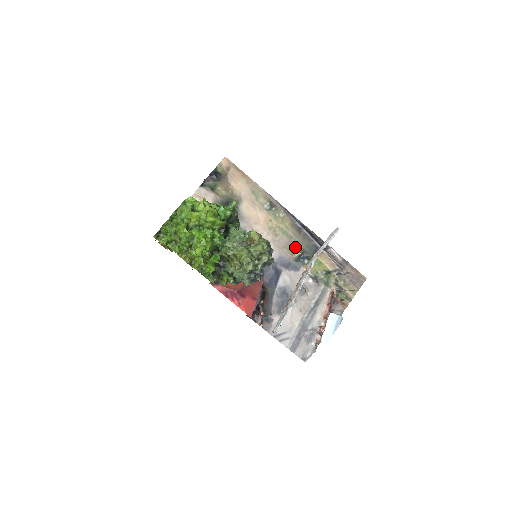
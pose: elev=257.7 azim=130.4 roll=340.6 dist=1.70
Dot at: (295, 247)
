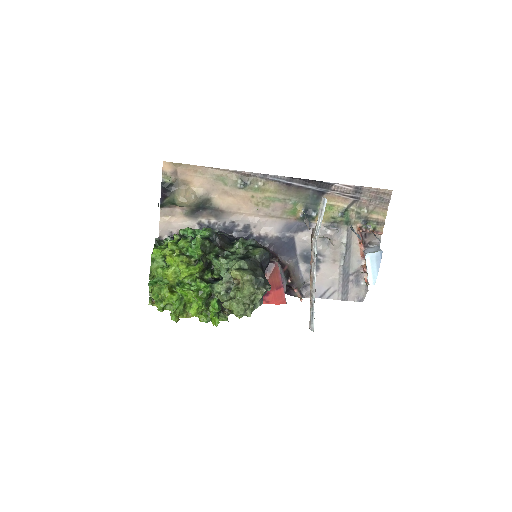
Dot at: (294, 207)
